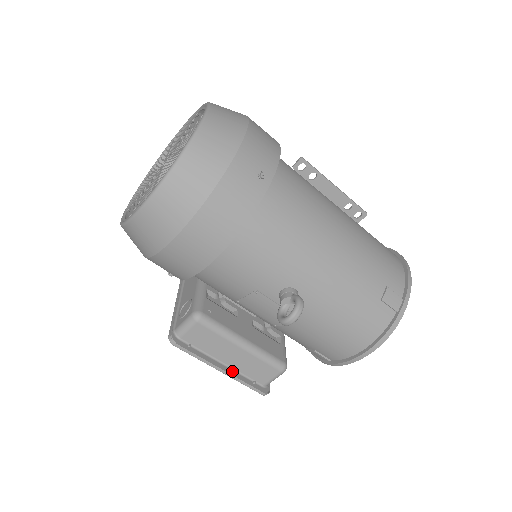
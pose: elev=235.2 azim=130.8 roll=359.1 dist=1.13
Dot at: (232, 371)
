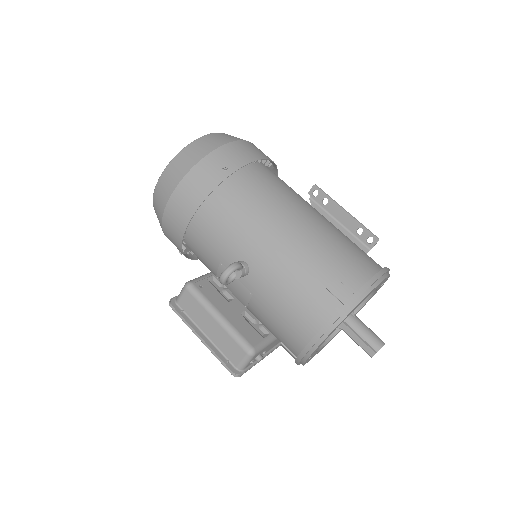
Dot at: (211, 344)
